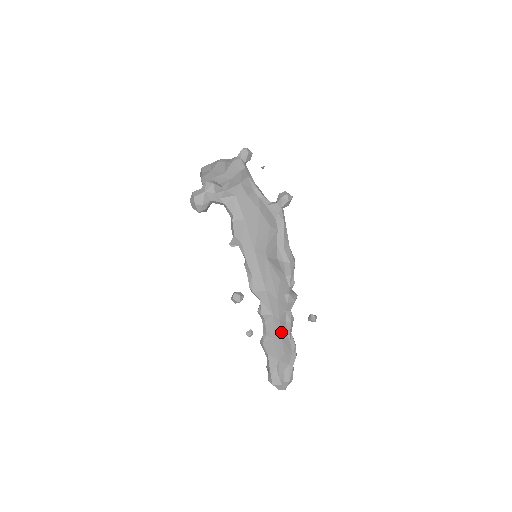
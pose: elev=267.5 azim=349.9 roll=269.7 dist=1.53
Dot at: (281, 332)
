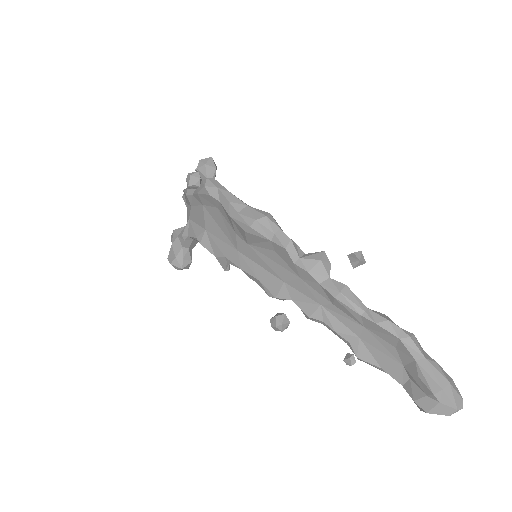
Dot at: (354, 319)
